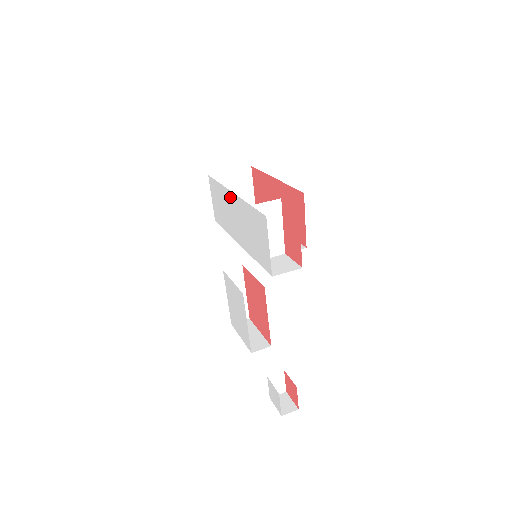
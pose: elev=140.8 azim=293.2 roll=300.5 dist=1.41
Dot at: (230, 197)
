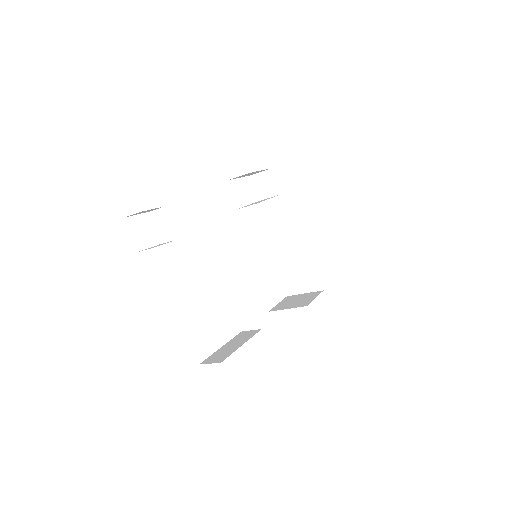
Dot at: occluded
